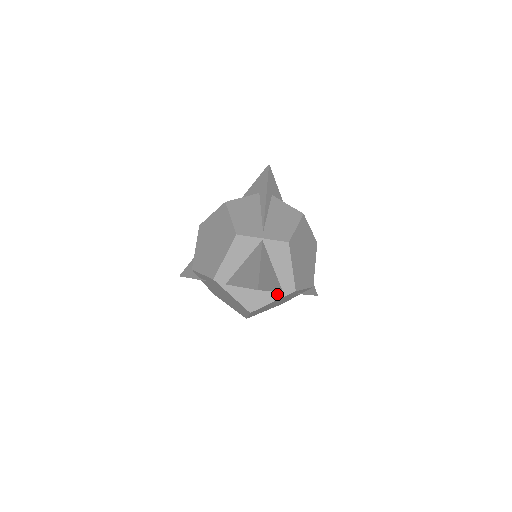
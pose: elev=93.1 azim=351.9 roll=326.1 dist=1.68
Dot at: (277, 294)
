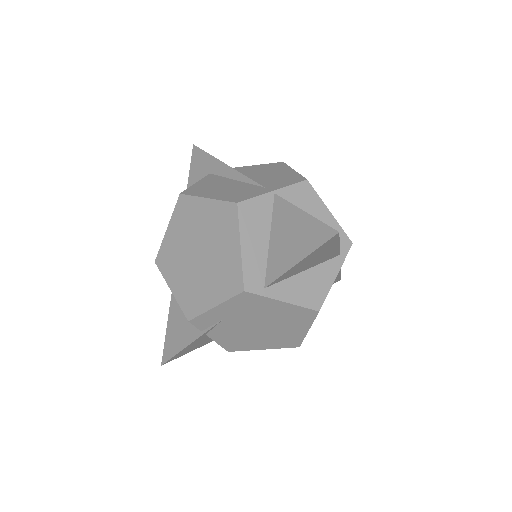
Dot at: (335, 261)
